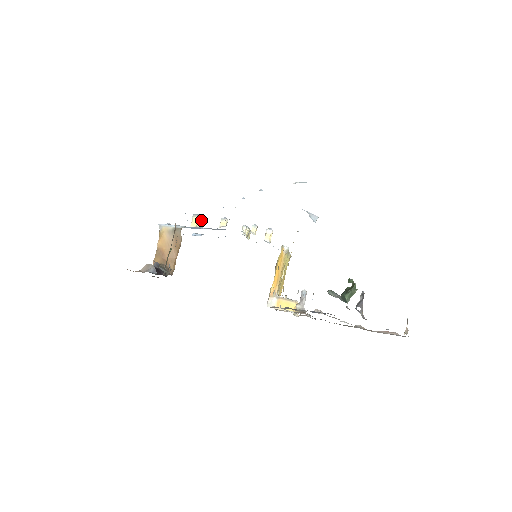
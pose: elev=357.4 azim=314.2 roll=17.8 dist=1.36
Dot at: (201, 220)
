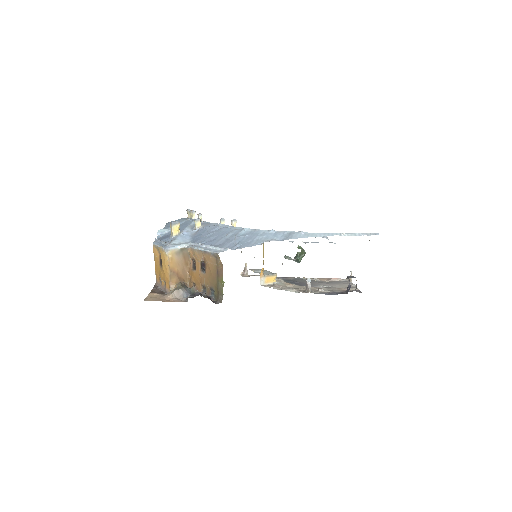
Dot at: (179, 226)
